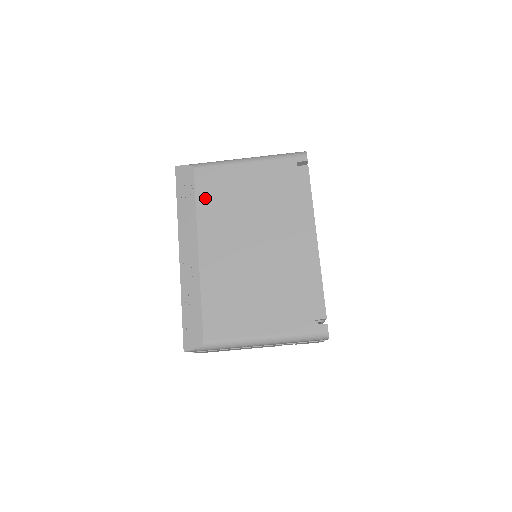
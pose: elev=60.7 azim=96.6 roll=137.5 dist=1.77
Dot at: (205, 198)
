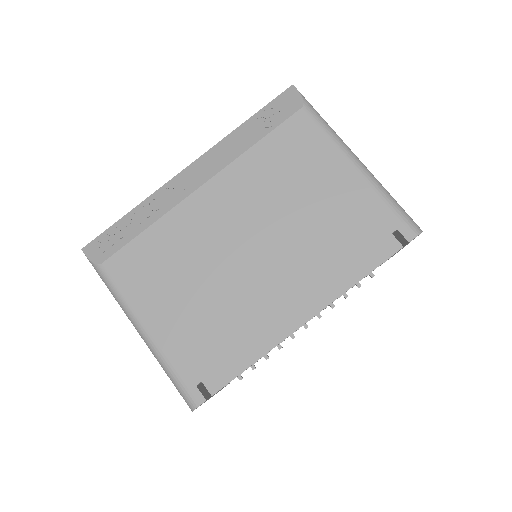
Dot at: (272, 148)
